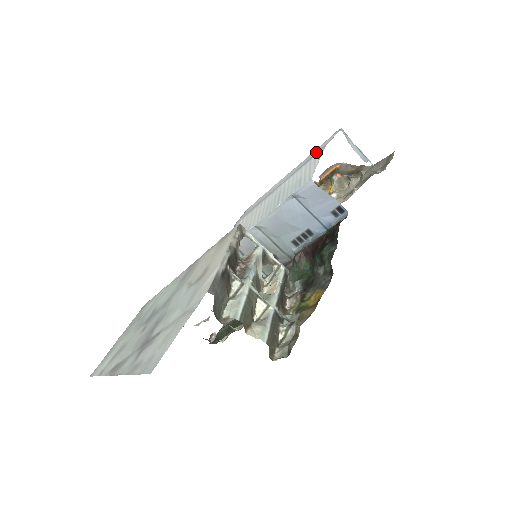
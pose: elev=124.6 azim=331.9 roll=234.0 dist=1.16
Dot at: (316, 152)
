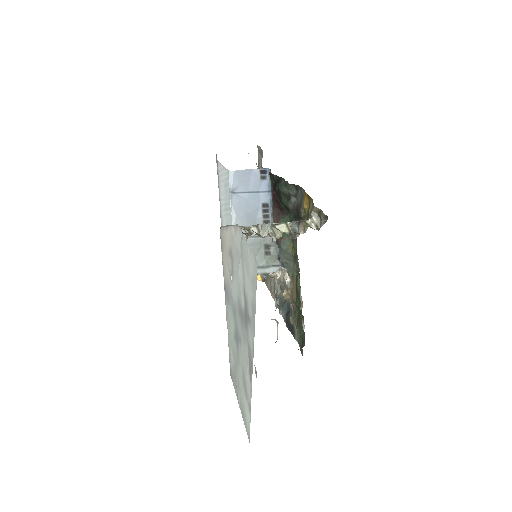
Dot at: occluded
